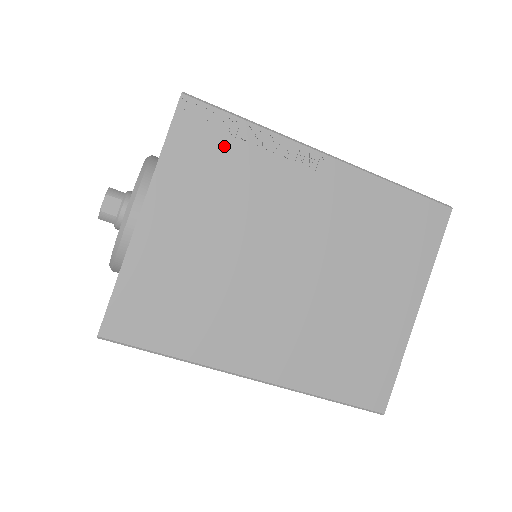
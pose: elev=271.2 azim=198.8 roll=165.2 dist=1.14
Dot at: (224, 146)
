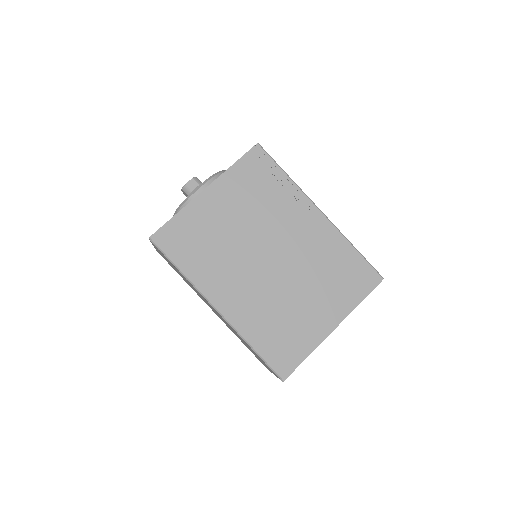
Dot at: (266, 178)
